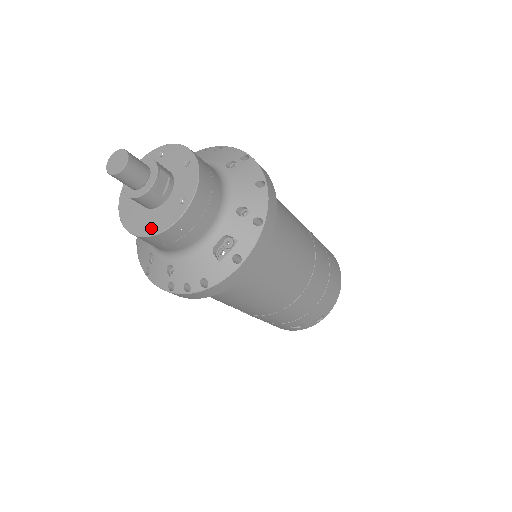
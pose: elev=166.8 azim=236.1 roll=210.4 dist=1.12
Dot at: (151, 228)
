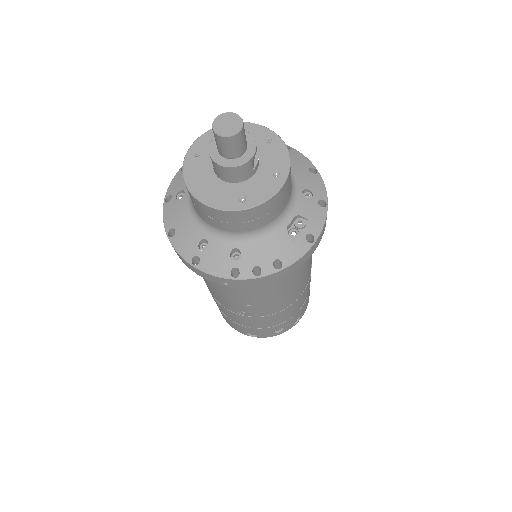
Dot at: (243, 201)
